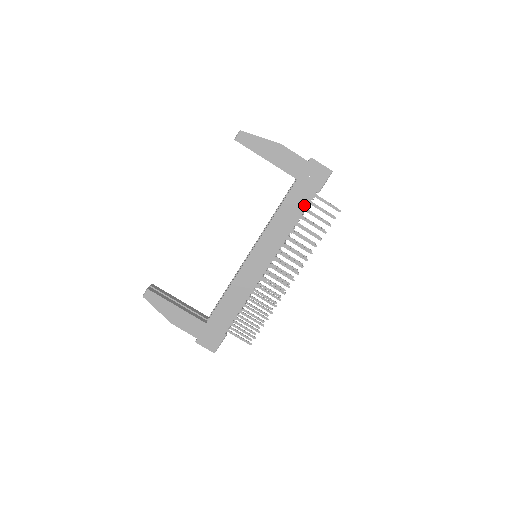
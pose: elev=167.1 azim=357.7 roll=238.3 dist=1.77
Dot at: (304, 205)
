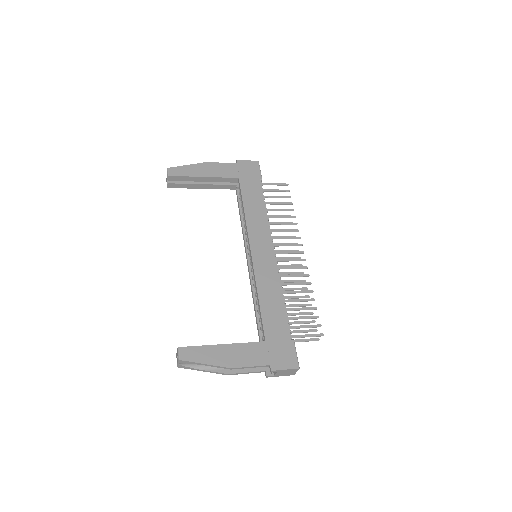
Dot at: (259, 192)
